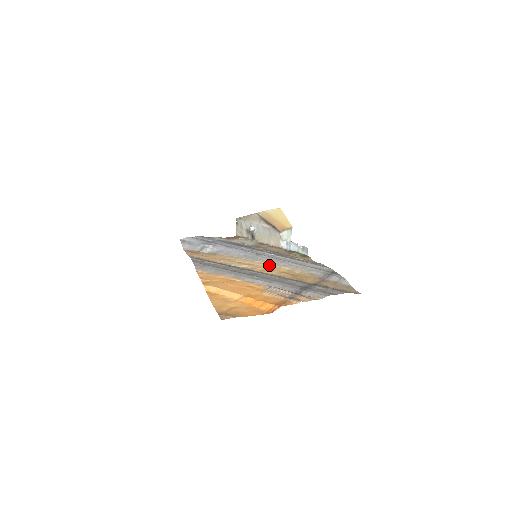
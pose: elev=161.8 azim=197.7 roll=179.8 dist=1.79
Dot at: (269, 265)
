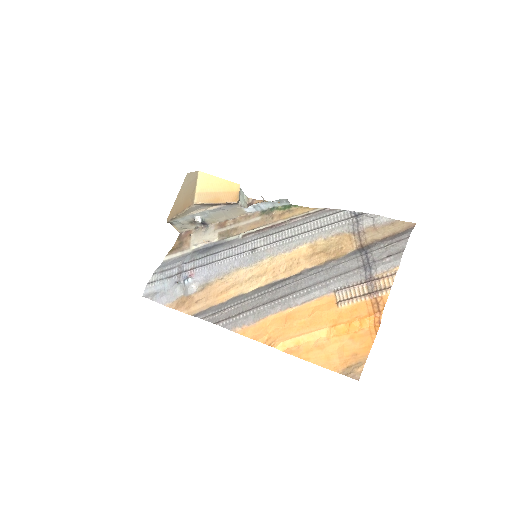
Dot at: (283, 256)
